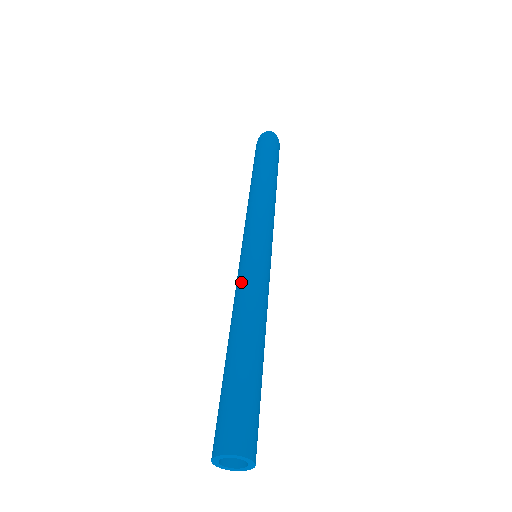
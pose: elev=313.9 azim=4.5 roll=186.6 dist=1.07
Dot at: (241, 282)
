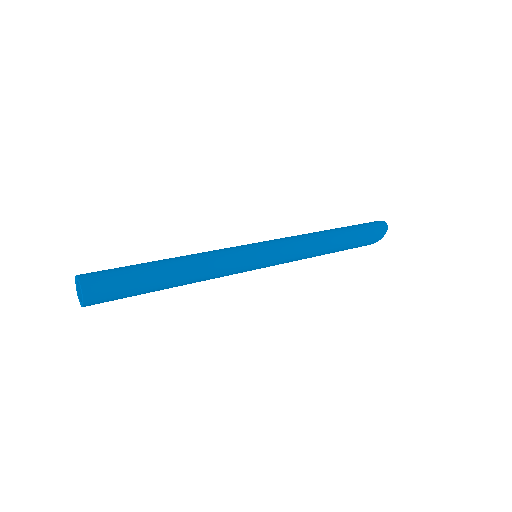
Dot at: (219, 249)
